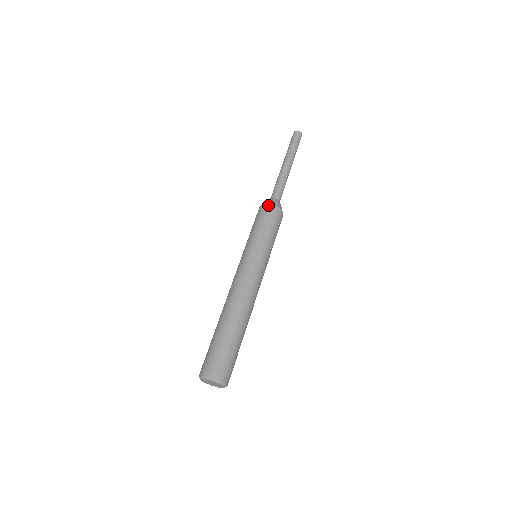
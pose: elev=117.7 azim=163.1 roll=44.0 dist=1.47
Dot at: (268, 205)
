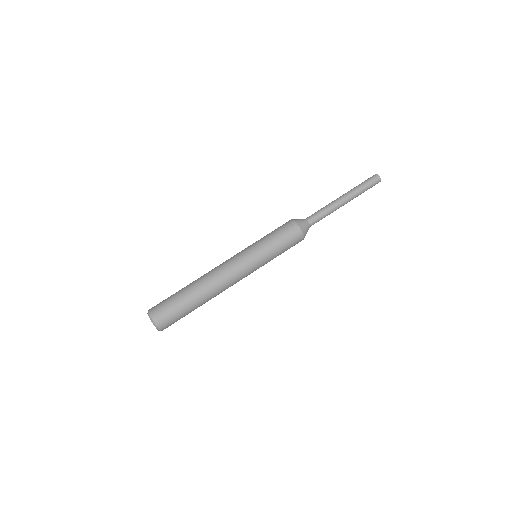
Dot at: (294, 222)
